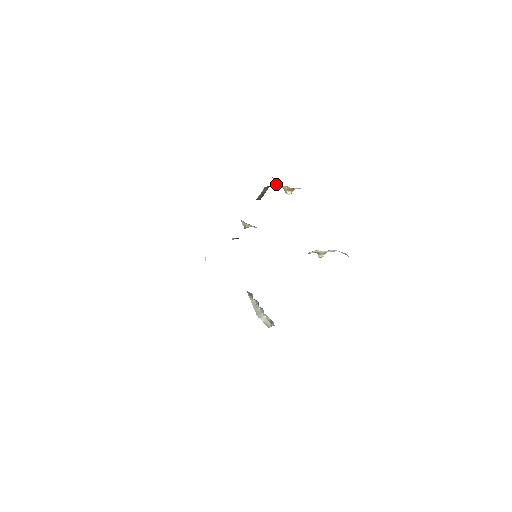
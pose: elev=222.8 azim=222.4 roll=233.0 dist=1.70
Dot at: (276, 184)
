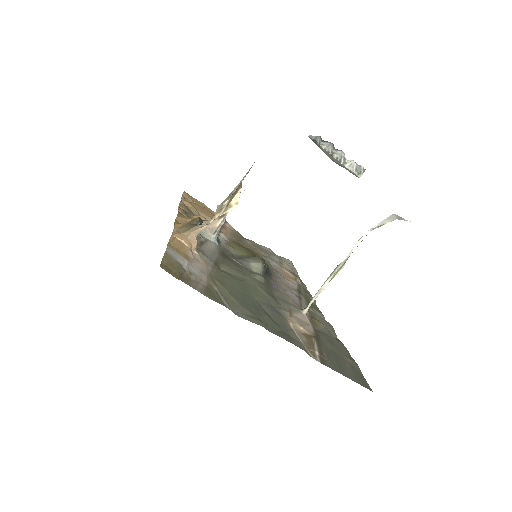
Dot at: (199, 229)
